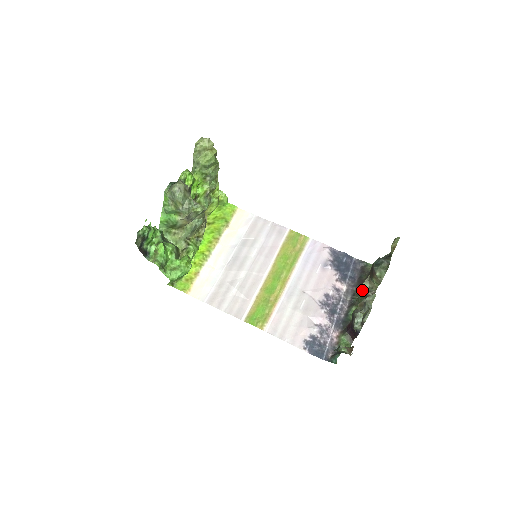
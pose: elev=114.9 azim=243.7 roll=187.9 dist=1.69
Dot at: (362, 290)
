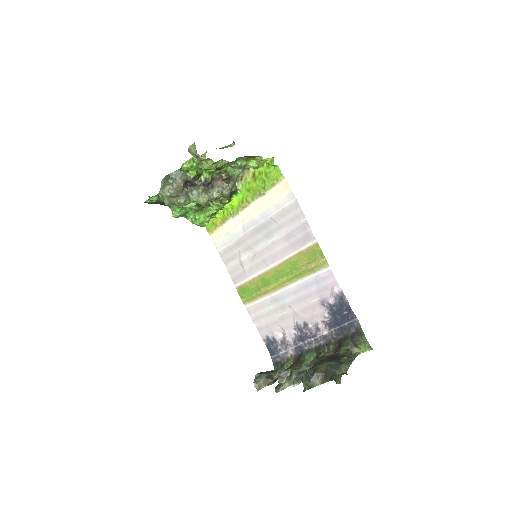
Dot at: (334, 350)
